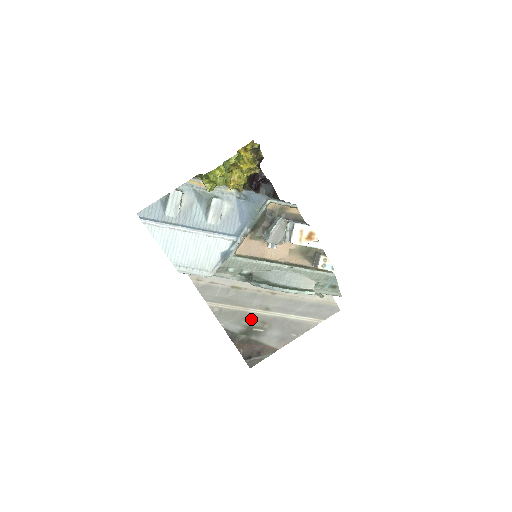
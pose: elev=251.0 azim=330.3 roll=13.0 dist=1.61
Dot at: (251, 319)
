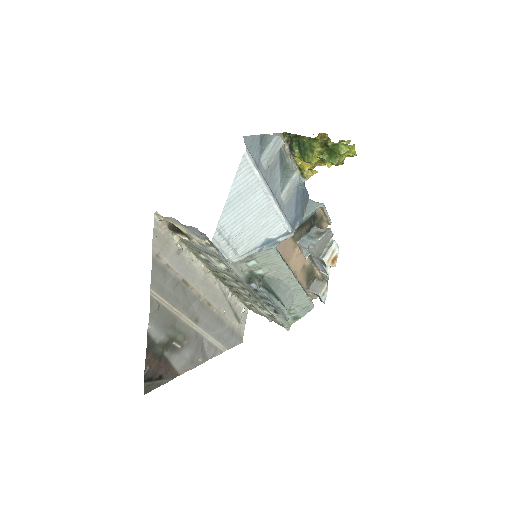
Dot at: (177, 329)
